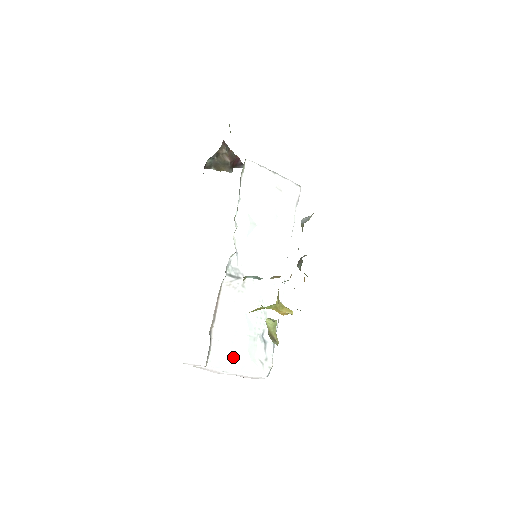
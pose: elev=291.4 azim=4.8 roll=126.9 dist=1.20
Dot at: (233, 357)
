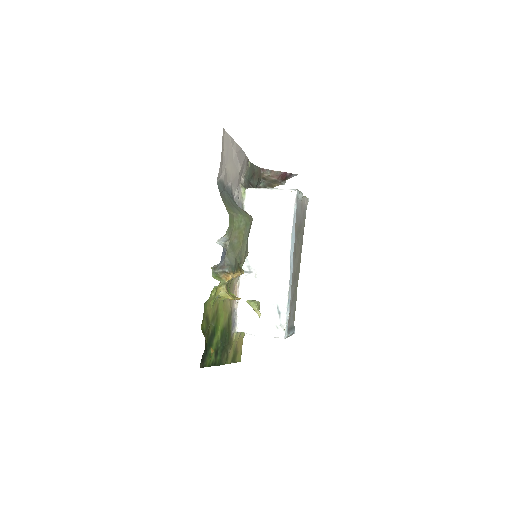
Dot at: (255, 325)
